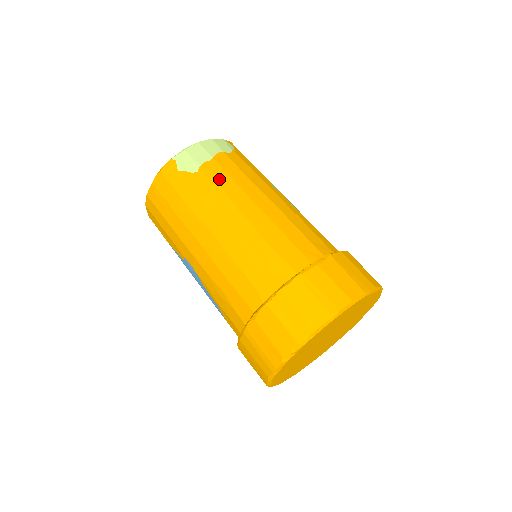
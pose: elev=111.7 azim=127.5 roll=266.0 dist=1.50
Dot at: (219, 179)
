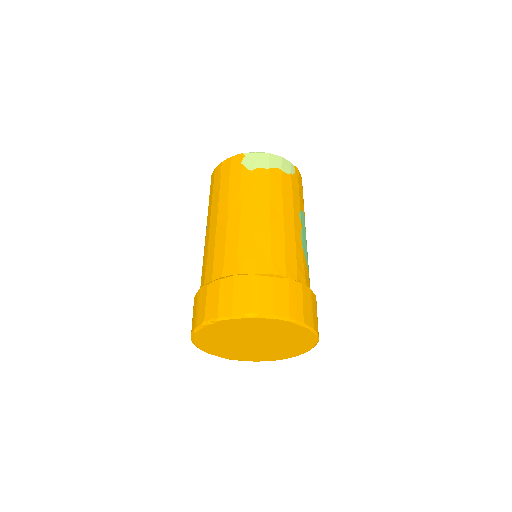
Dot at: (261, 184)
